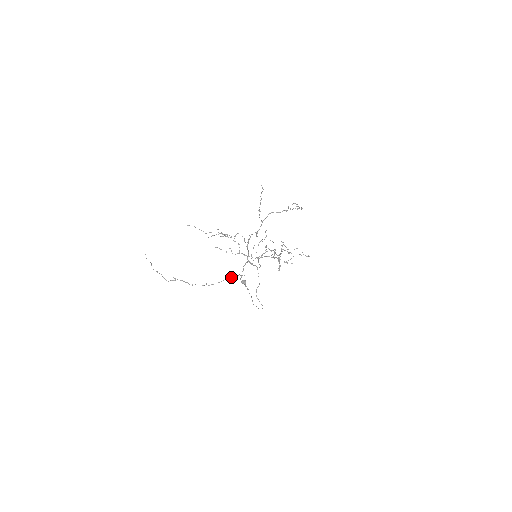
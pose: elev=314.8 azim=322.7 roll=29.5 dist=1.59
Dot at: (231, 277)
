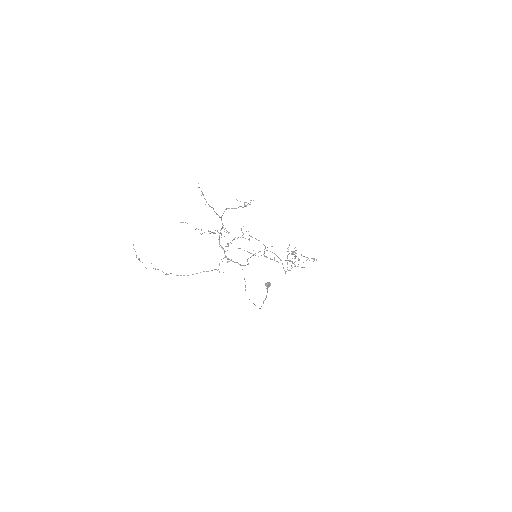
Dot at: (206, 271)
